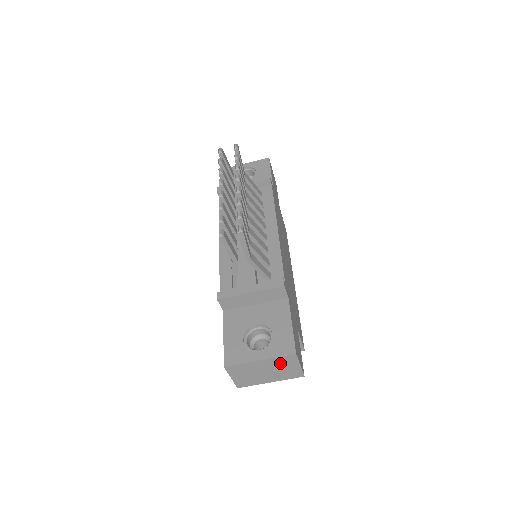
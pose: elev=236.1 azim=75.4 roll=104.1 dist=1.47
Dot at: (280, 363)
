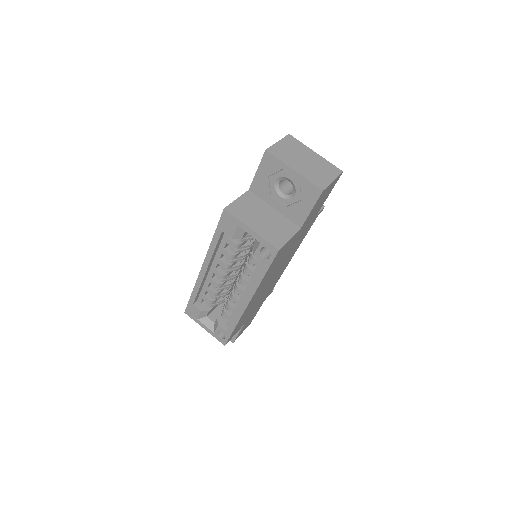
Dot at: (324, 167)
